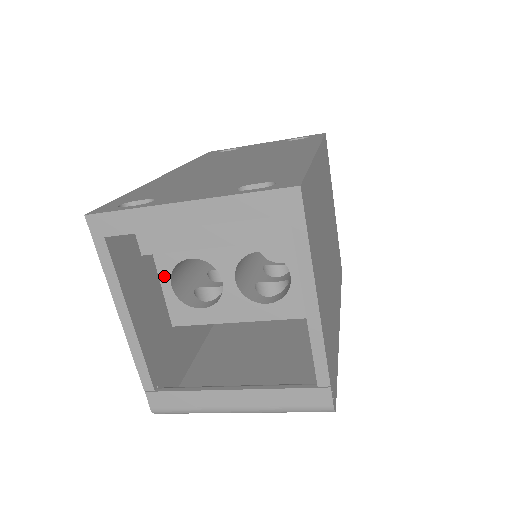
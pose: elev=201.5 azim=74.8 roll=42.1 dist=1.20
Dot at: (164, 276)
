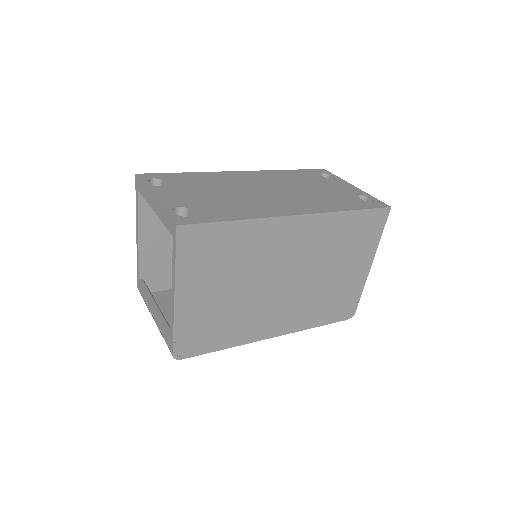
Dot at: occluded
